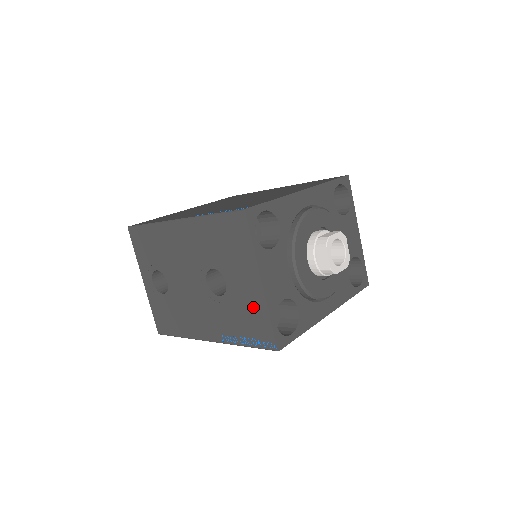
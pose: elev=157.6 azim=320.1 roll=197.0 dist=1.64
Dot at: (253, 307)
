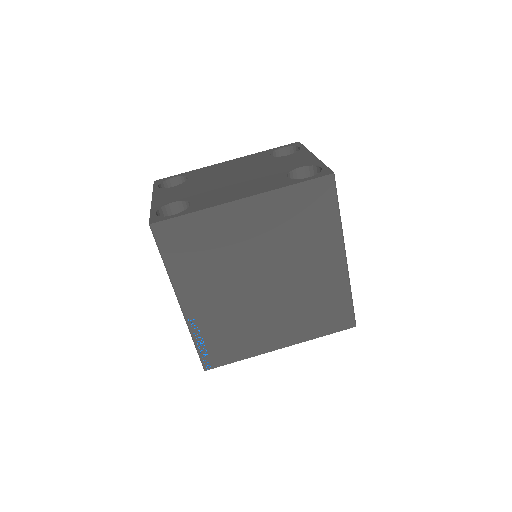
Dot at: occluded
